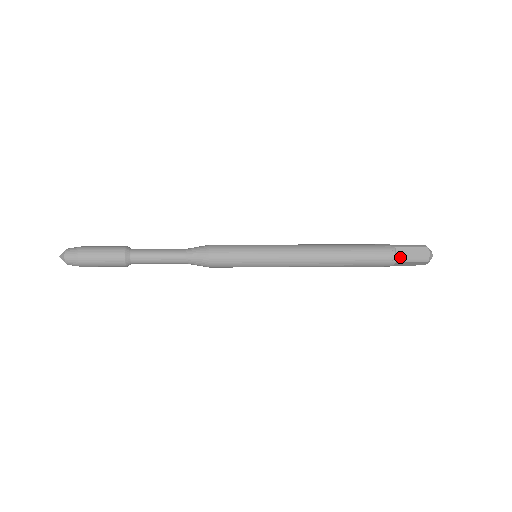
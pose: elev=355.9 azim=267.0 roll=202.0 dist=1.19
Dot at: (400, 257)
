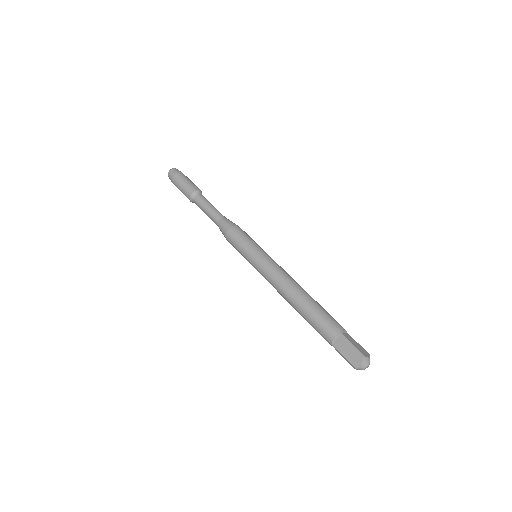
Dot at: (336, 346)
